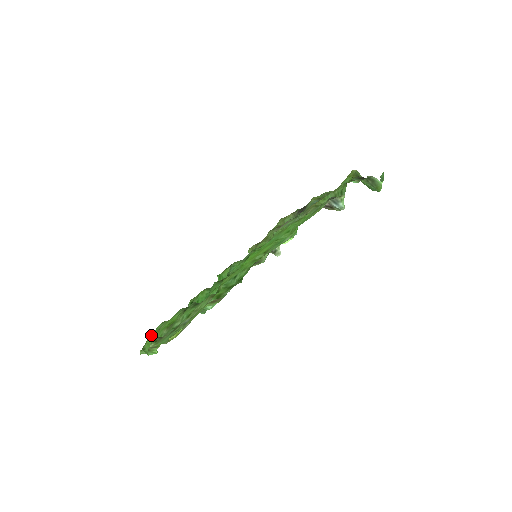
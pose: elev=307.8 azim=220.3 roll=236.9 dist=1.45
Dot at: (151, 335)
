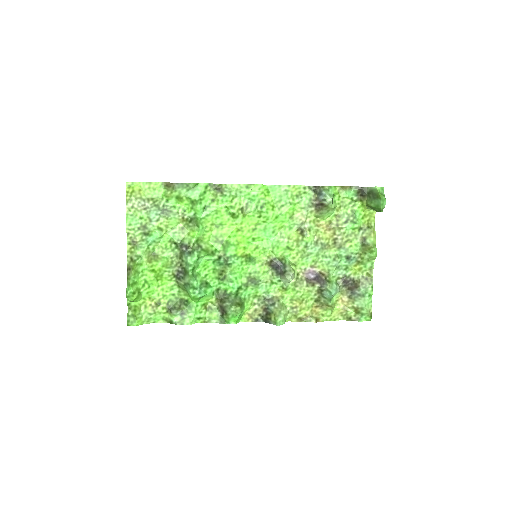
Dot at: (145, 307)
